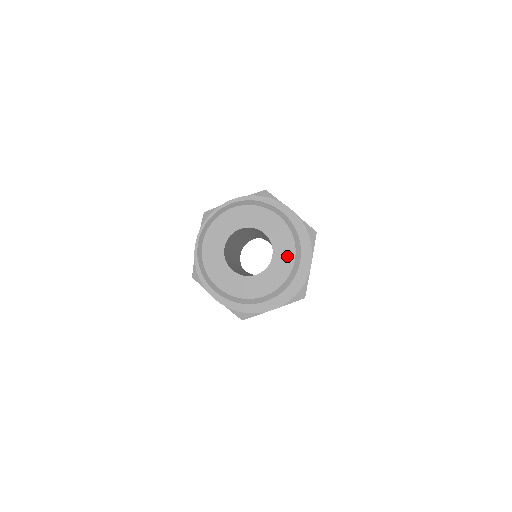
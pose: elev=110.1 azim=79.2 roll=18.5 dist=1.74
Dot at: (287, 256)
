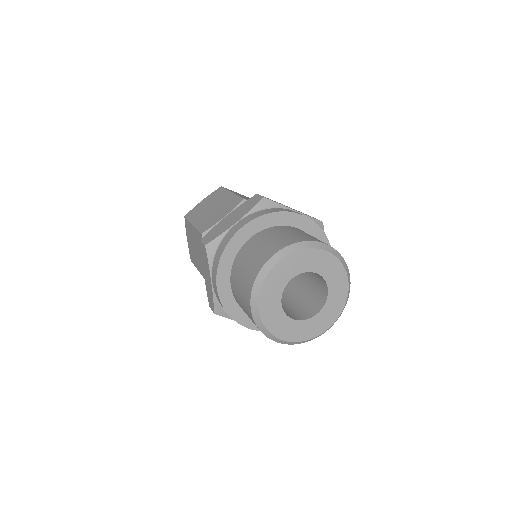
Dot at: (327, 321)
